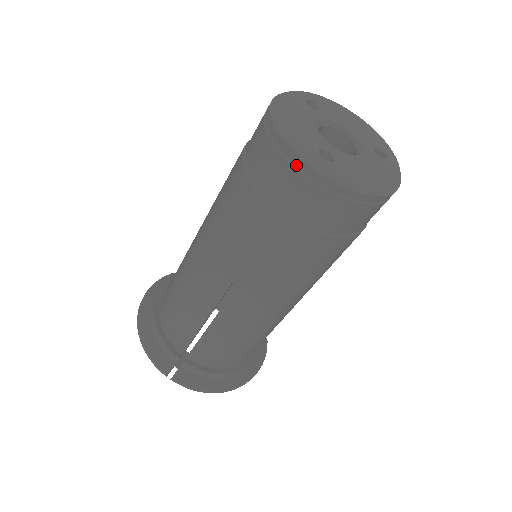
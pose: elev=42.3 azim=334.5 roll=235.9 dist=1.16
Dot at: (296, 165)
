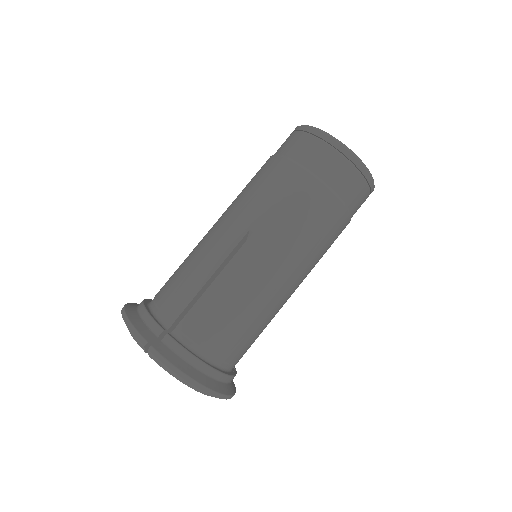
Dot at: (317, 135)
